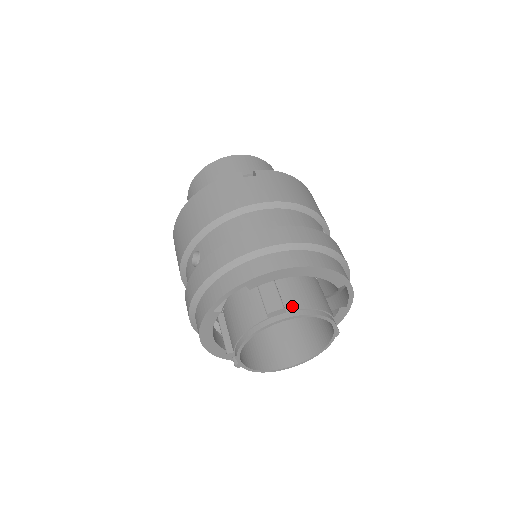
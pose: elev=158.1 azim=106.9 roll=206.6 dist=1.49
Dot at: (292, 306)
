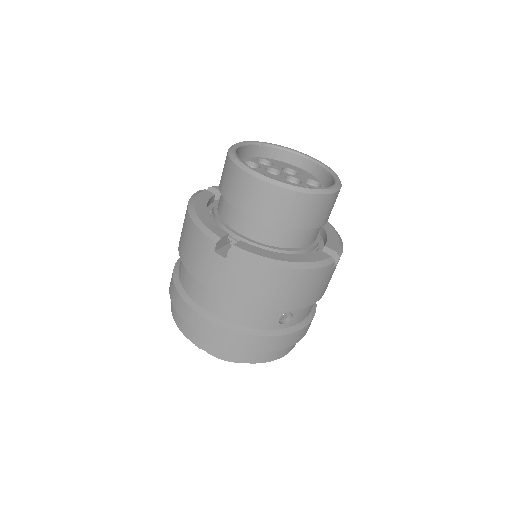
Dot at: occluded
